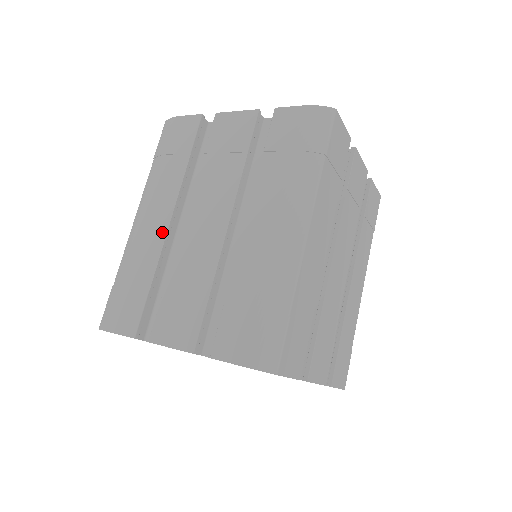
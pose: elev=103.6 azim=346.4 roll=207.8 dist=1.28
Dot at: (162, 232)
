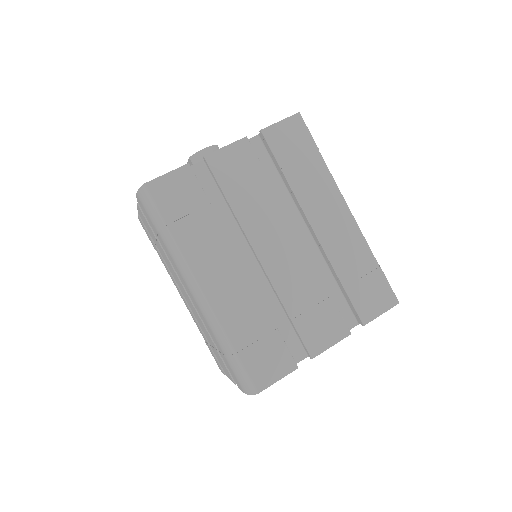
Dot at: (186, 304)
